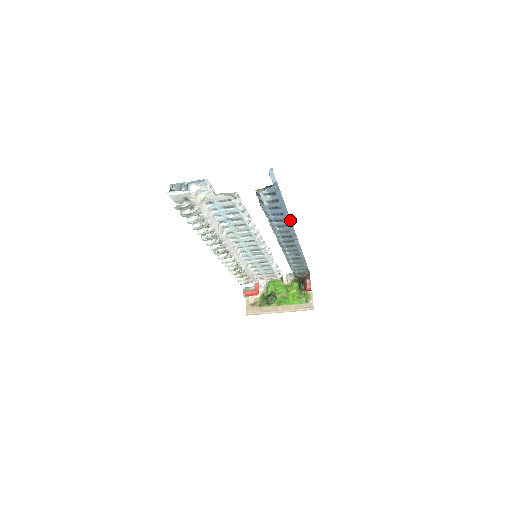
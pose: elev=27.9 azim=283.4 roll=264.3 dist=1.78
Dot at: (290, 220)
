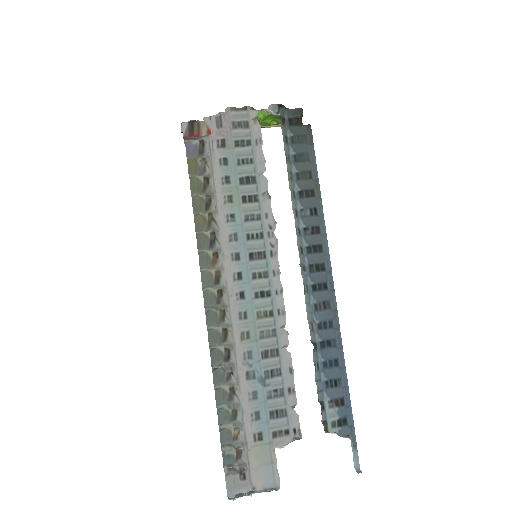
Dot at: (341, 339)
